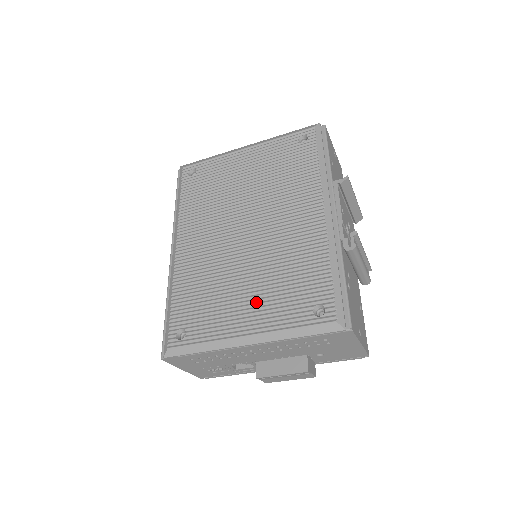
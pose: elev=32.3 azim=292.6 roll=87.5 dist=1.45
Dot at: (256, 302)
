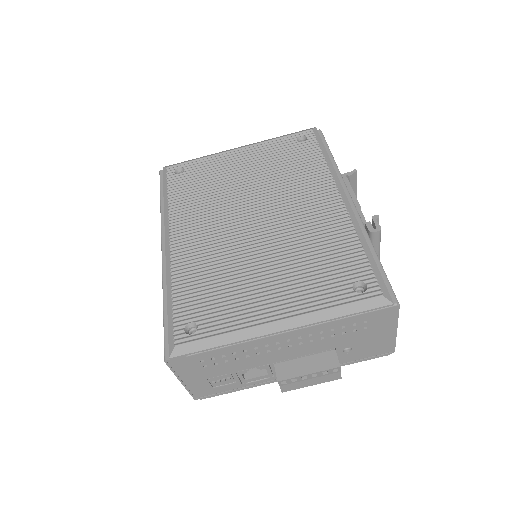
Dot at: (282, 286)
